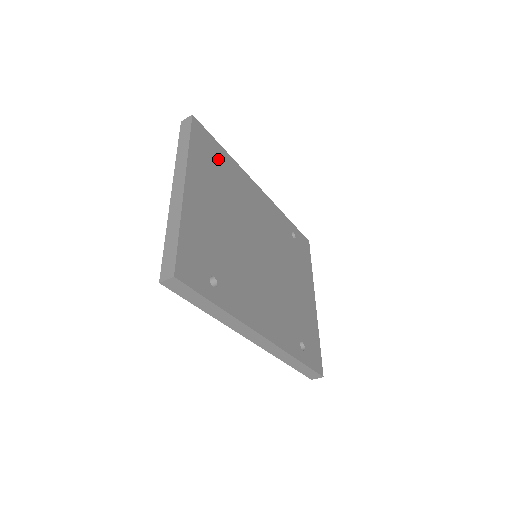
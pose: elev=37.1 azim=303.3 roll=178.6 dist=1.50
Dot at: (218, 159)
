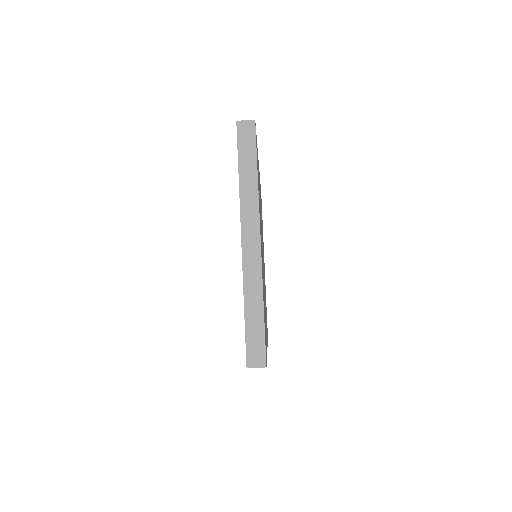
Dot at: occluded
